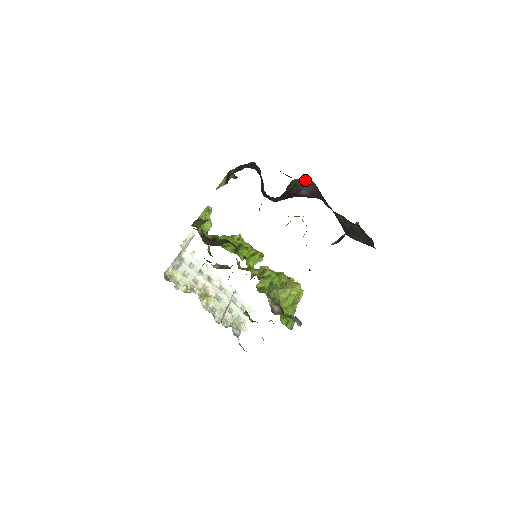
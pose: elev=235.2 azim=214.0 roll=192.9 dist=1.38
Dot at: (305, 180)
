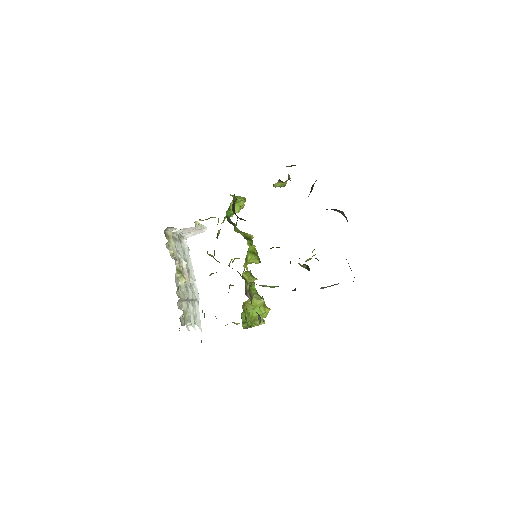
Dot at: (342, 211)
